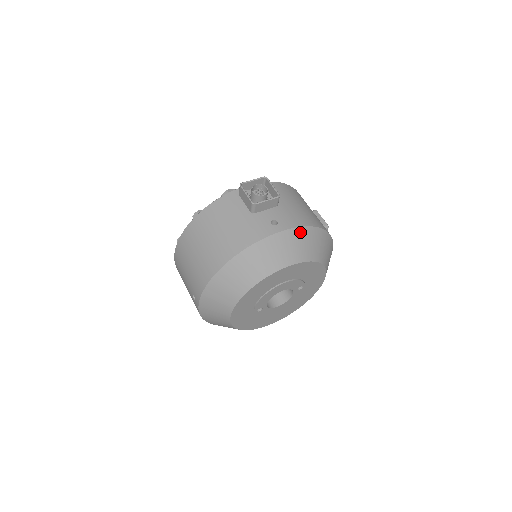
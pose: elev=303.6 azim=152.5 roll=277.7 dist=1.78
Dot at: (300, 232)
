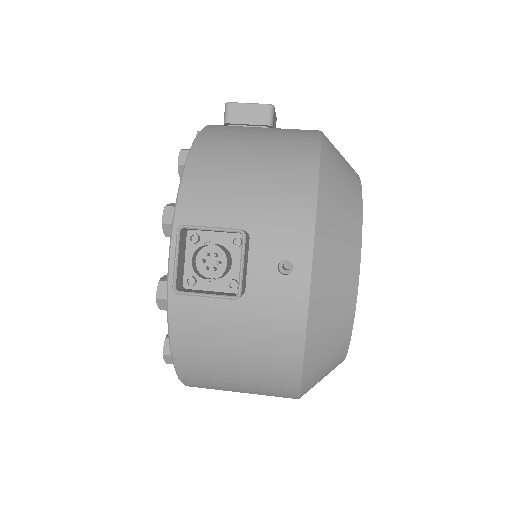
Dot at: (322, 224)
